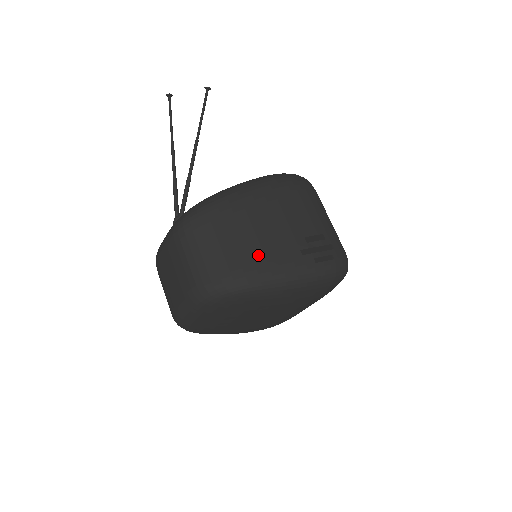
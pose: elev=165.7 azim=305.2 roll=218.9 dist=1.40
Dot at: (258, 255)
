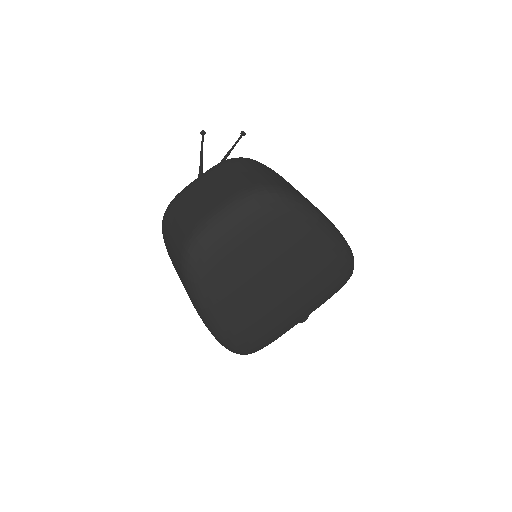
Dot at: occluded
